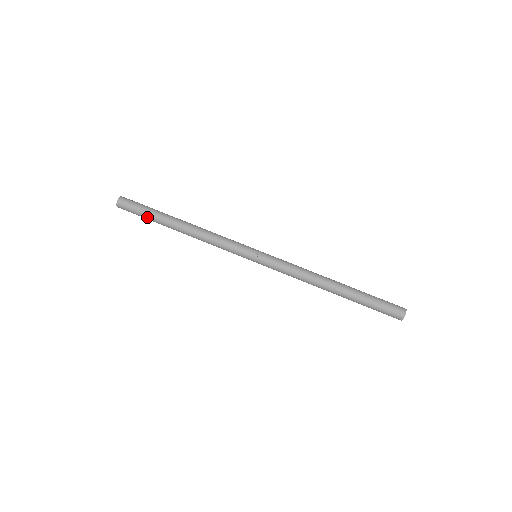
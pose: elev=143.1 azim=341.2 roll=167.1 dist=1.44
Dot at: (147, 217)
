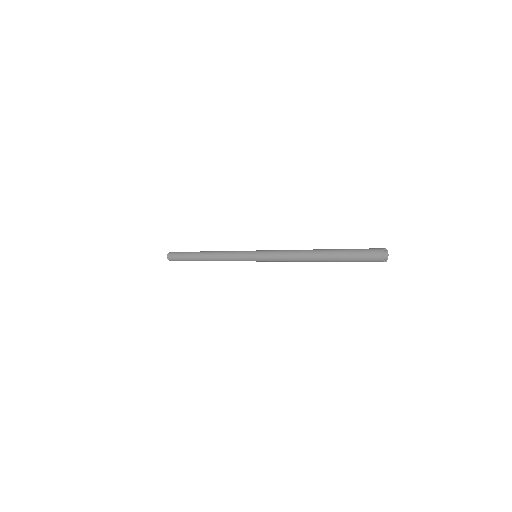
Dot at: (186, 260)
